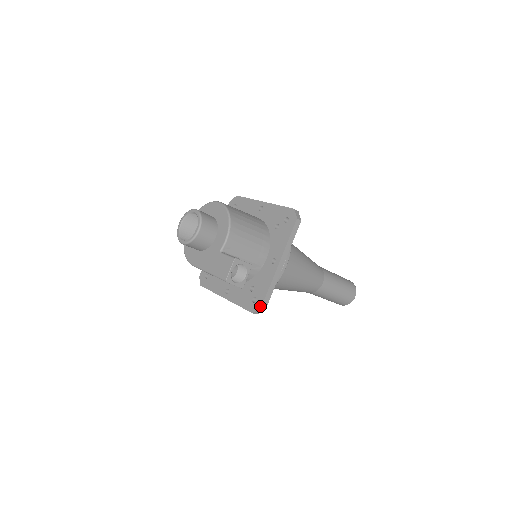
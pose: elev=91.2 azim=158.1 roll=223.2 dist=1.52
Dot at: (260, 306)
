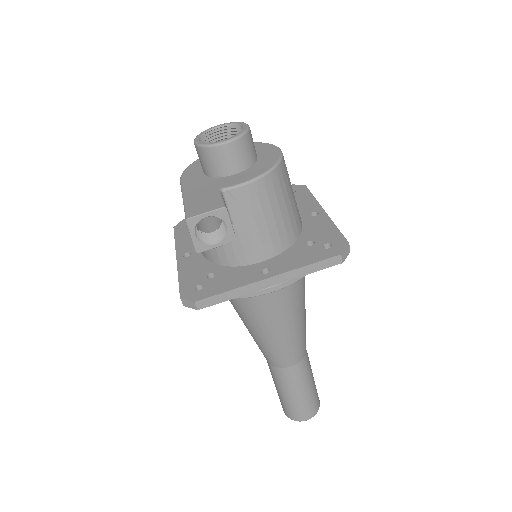
Dot at: (196, 299)
